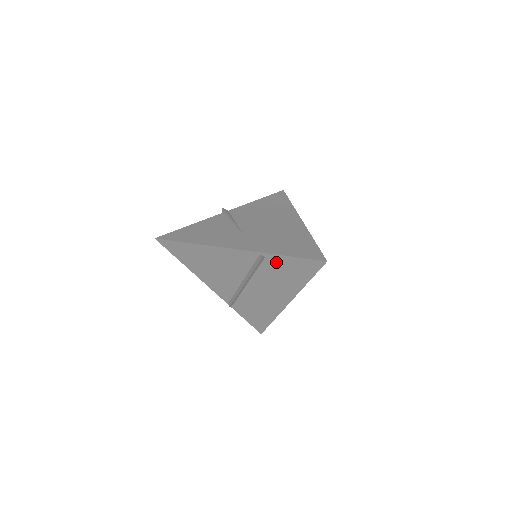
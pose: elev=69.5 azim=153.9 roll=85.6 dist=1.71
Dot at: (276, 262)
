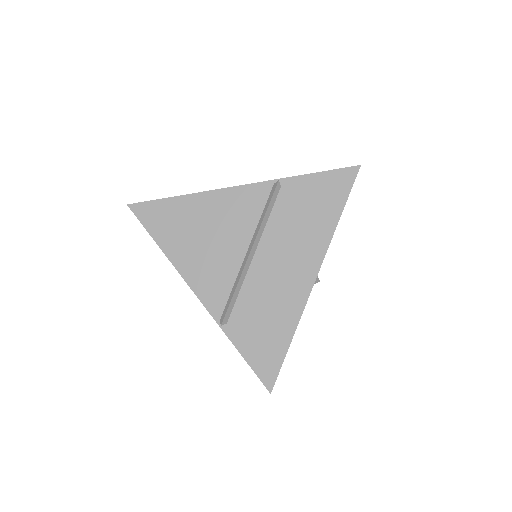
Dot at: (296, 191)
